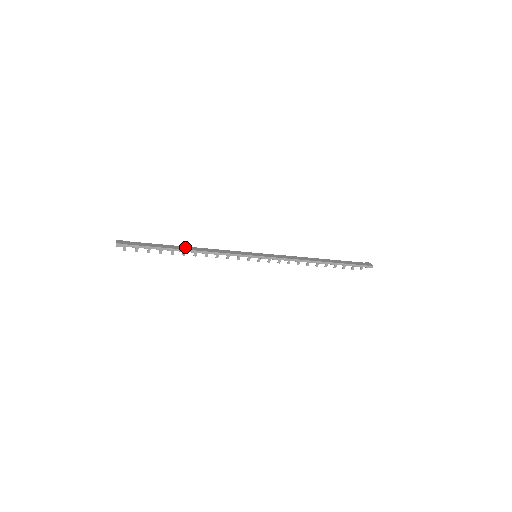
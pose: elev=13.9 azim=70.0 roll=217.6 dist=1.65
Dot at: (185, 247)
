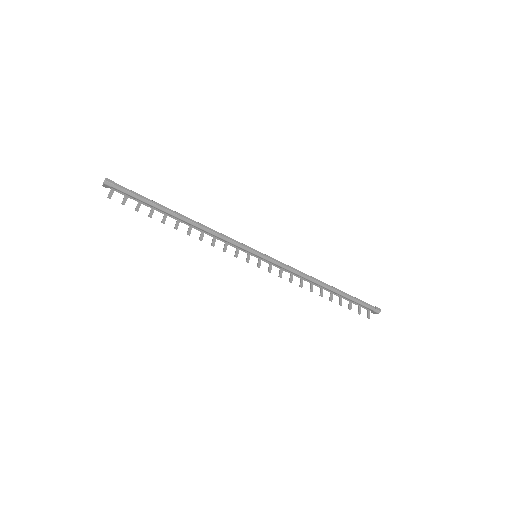
Dot at: (179, 218)
